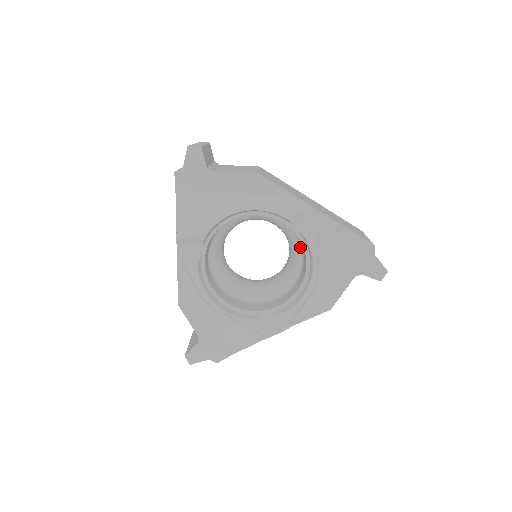
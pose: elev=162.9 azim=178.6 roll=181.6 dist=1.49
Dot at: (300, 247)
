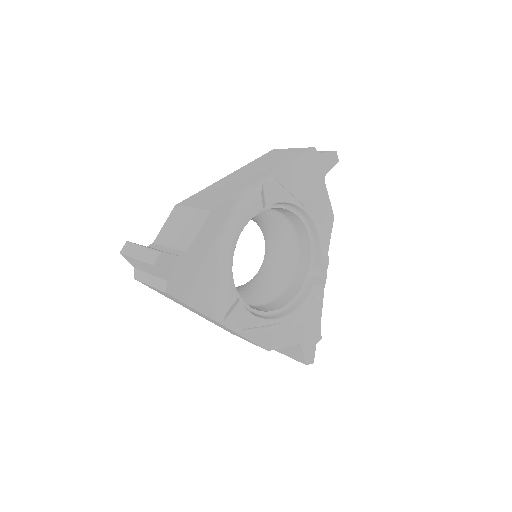
Dot at: (273, 212)
